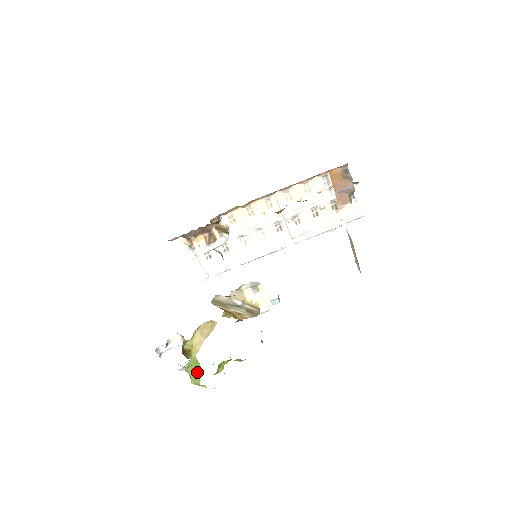
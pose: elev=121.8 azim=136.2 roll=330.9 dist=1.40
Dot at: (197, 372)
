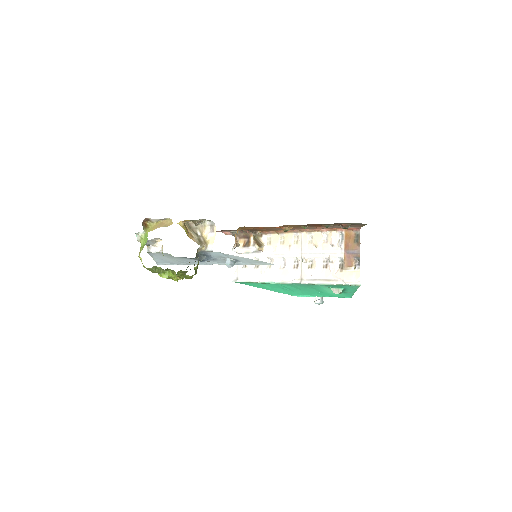
Dot at: occluded
